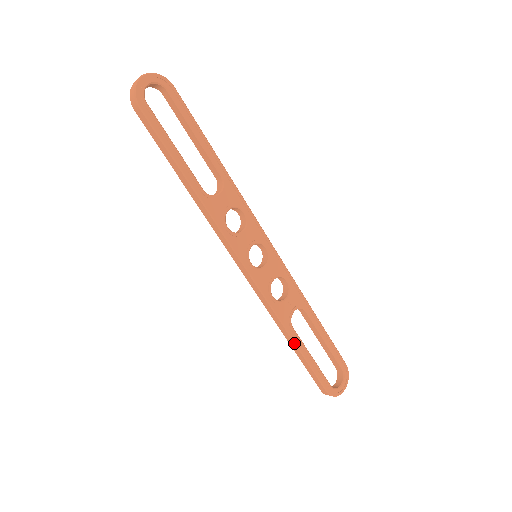
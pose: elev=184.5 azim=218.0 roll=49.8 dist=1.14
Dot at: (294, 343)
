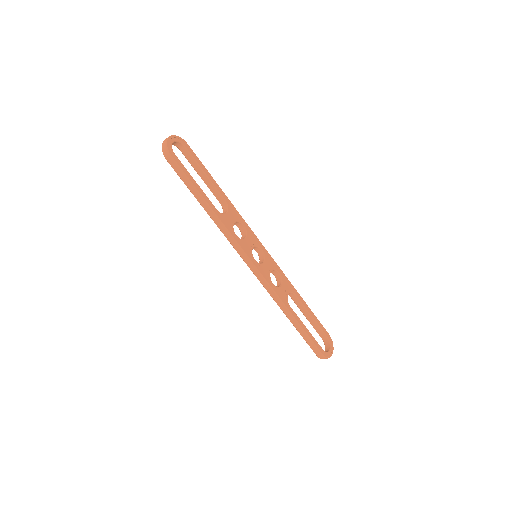
Dot at: (293, 317)
